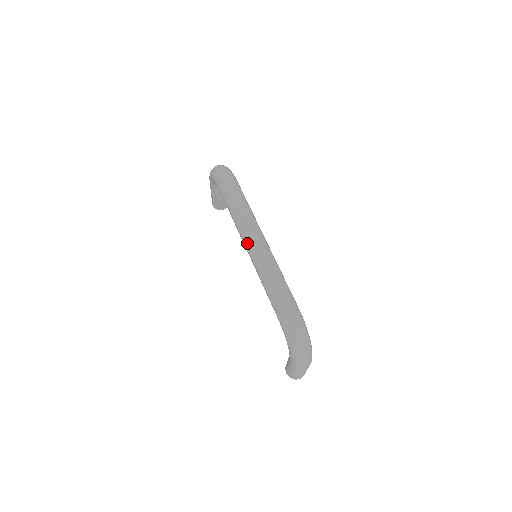
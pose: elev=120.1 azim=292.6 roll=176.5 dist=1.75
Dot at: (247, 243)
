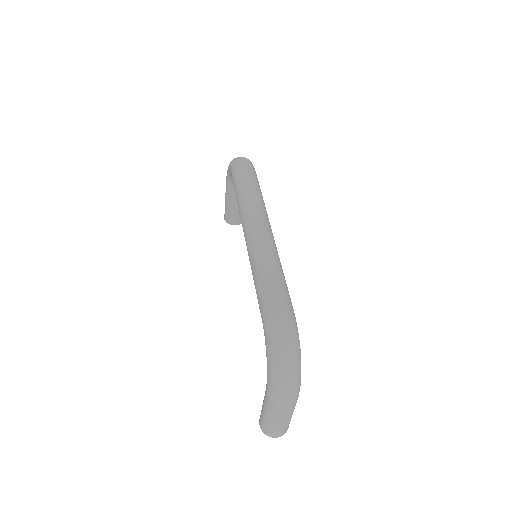
Dot at: (247, 227)
